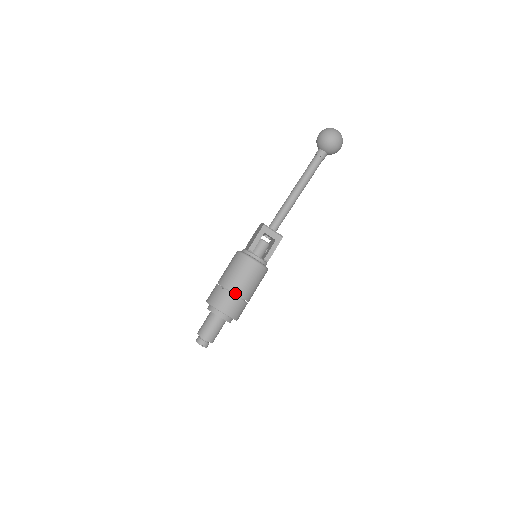
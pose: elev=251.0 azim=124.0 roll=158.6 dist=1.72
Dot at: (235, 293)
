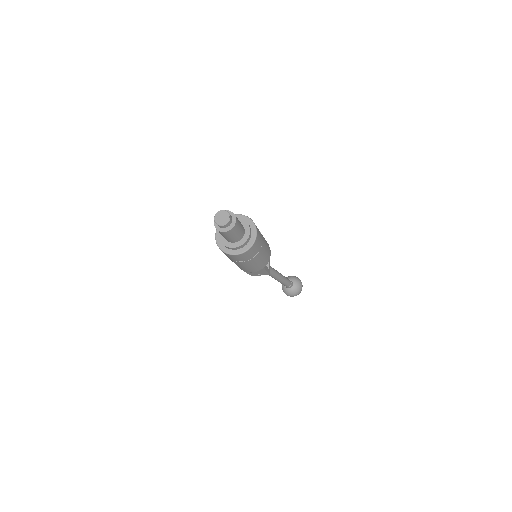
Dot at: (263, 240)
